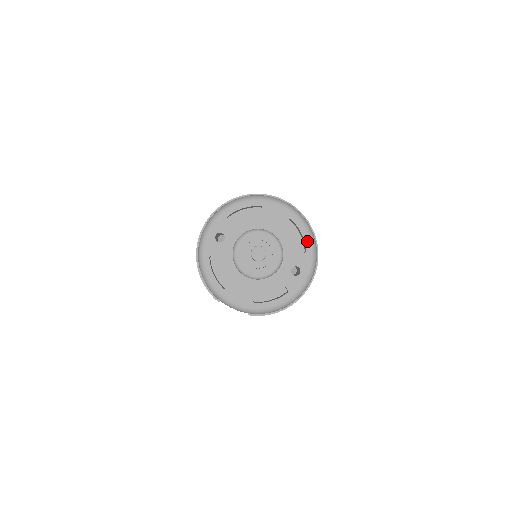
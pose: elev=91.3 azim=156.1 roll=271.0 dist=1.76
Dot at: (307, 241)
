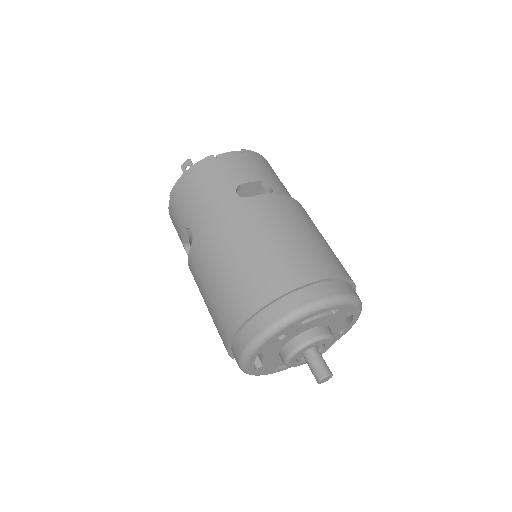
Dot at: (350, 327)
